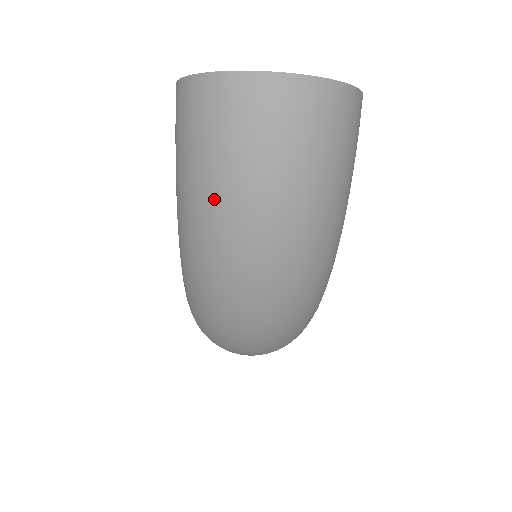
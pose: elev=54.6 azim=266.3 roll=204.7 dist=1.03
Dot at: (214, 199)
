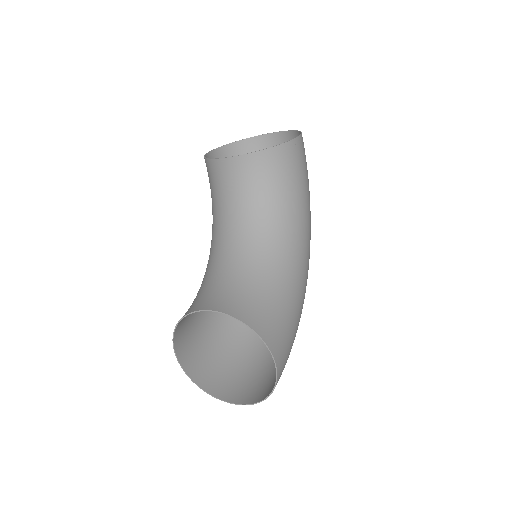
Dot at: (236, 350)
